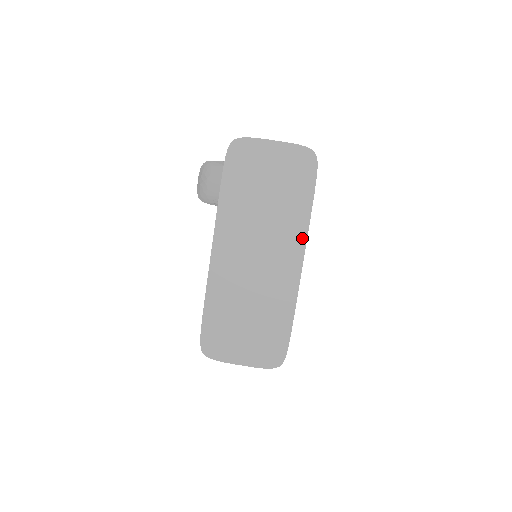
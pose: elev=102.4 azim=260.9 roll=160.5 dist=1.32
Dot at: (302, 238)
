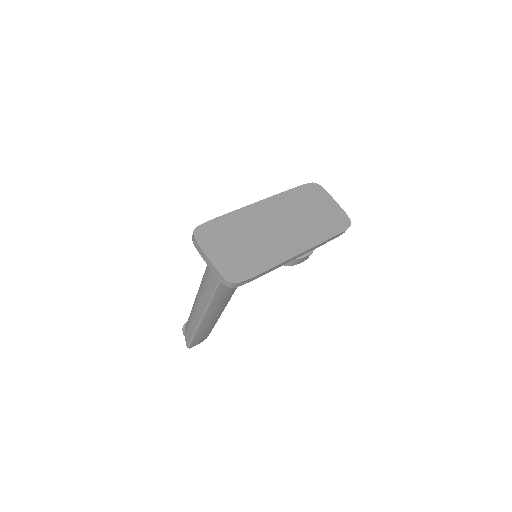
Dot at: (312, 244)
